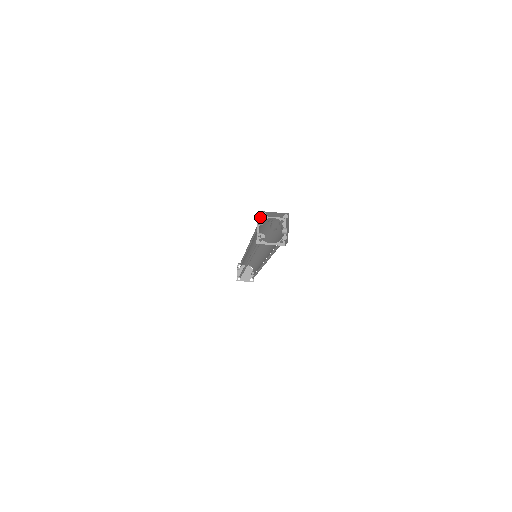
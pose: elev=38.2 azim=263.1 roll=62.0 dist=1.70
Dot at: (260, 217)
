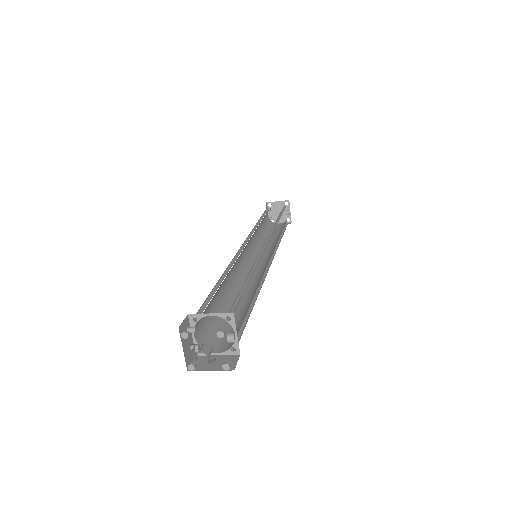
Dot at: (192, 316)
